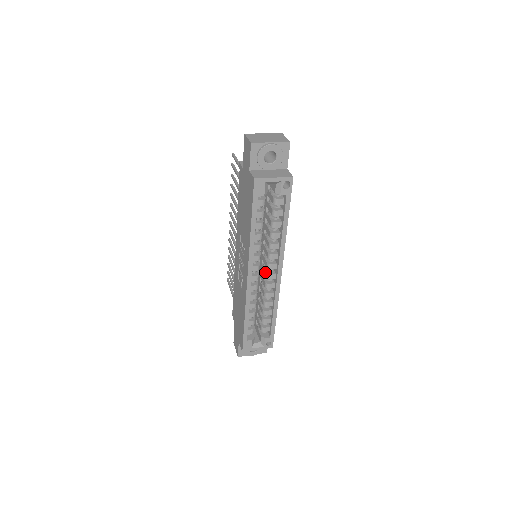
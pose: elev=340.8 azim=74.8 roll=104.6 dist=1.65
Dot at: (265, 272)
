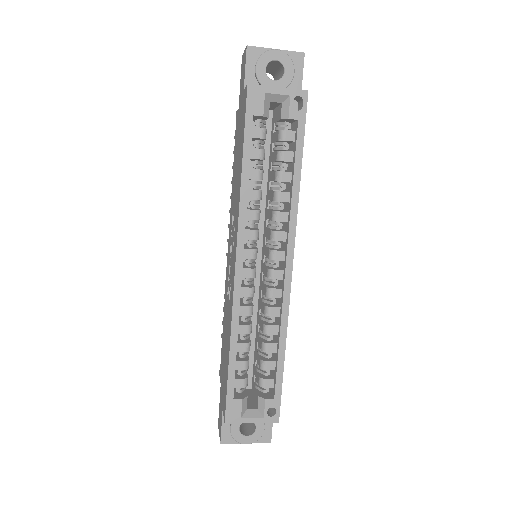
Dot at: (266, 268)
